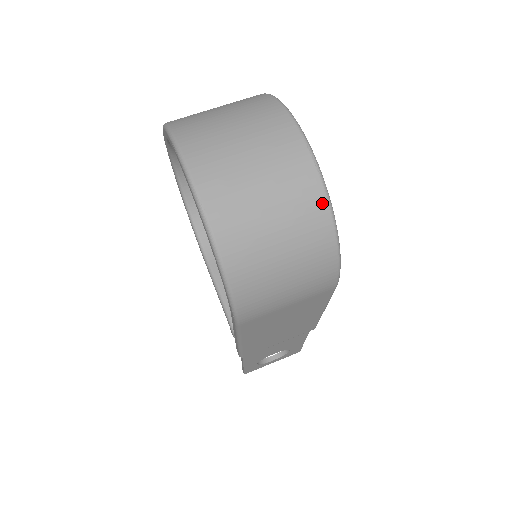
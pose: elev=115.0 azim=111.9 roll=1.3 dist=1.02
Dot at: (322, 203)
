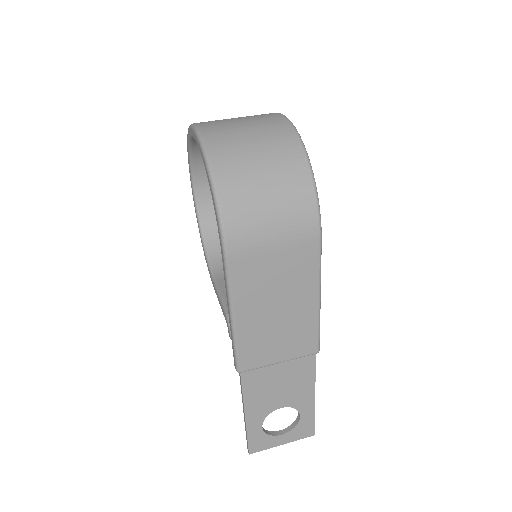
Dot at: (298, 146)
